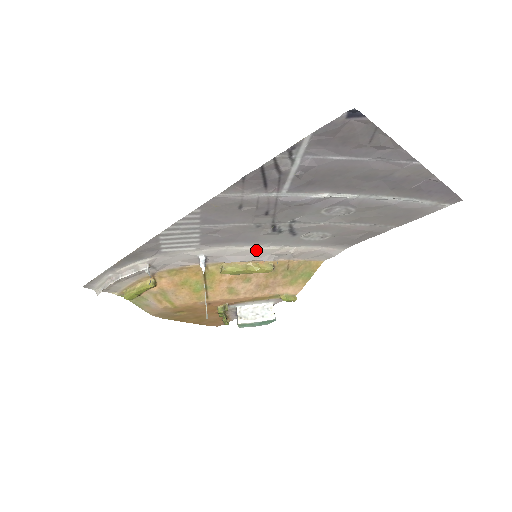
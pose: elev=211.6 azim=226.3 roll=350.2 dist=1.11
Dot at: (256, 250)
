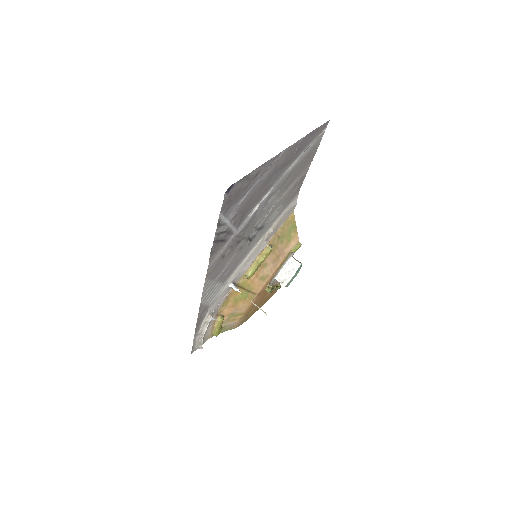
Dot at: (253, 252)
